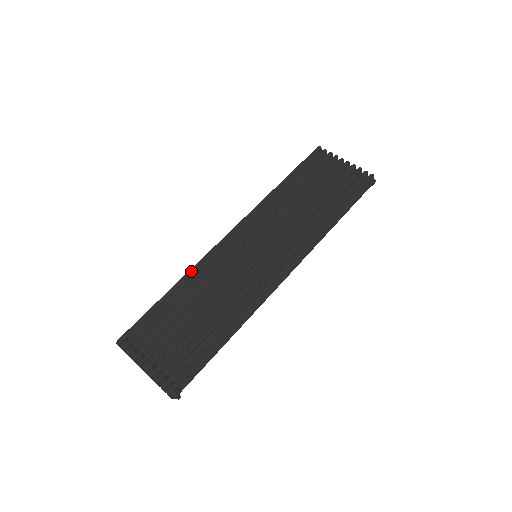
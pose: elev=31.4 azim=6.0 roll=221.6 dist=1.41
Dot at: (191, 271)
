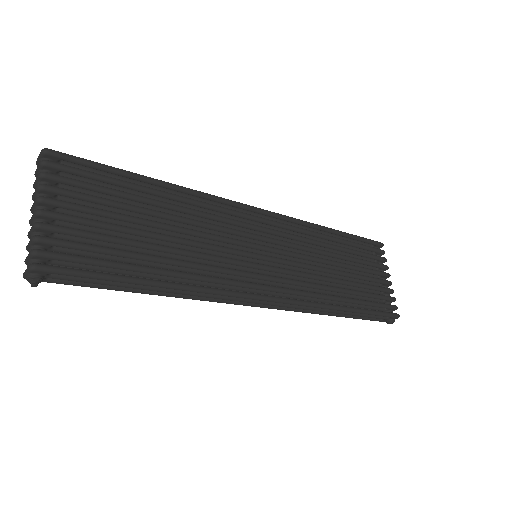
Dot at: (194, 191)
